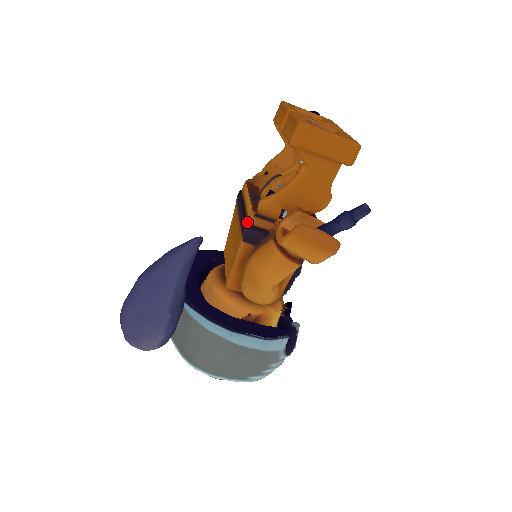
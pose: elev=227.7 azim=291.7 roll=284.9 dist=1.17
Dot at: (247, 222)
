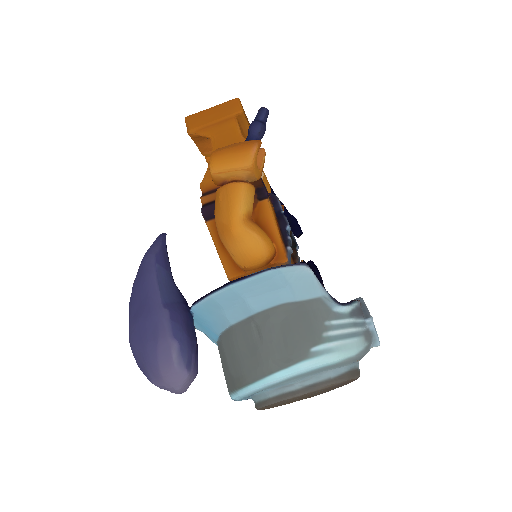
Dot at: occluded
